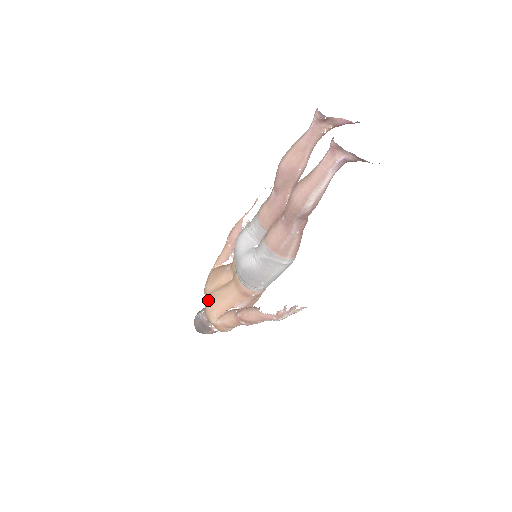
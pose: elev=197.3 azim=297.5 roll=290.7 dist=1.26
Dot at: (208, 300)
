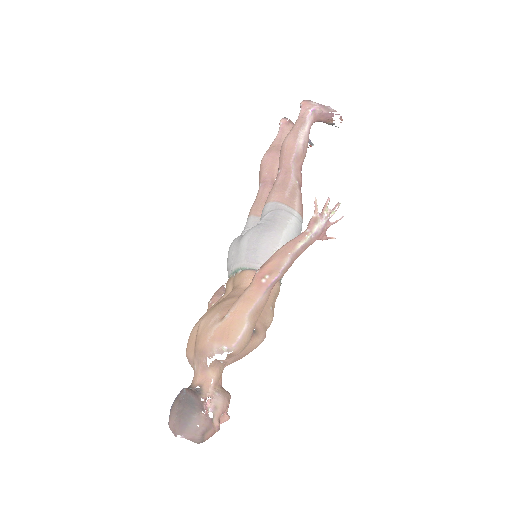
Dot at: occluded
